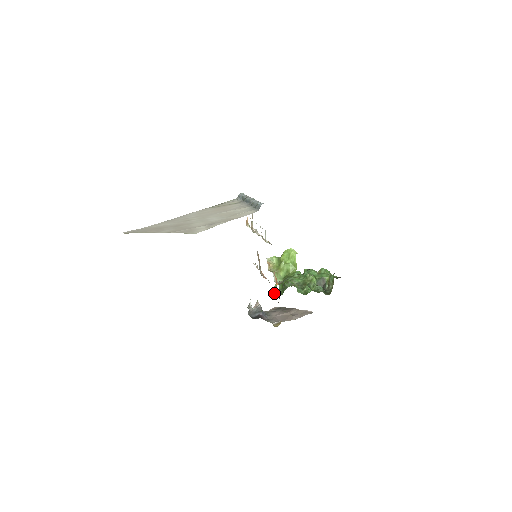
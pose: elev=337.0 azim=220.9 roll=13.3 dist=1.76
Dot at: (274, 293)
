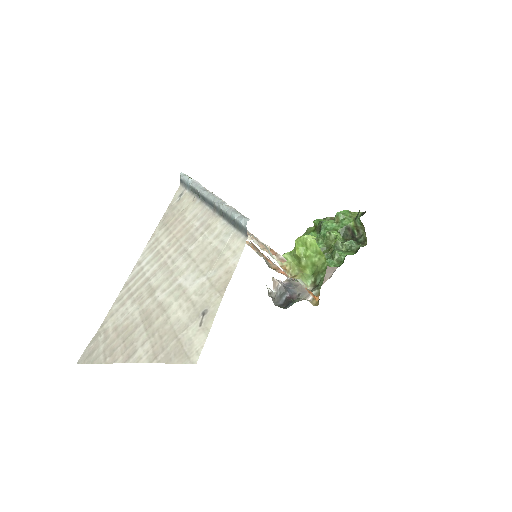
Dot at: occluded
